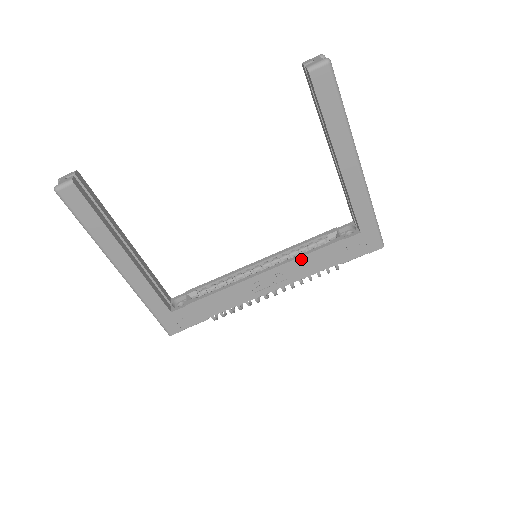
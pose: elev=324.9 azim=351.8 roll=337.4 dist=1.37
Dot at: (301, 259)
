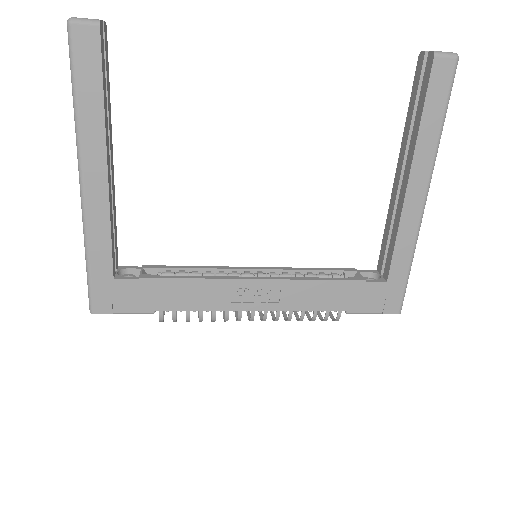
Dot at: (308, 283)
